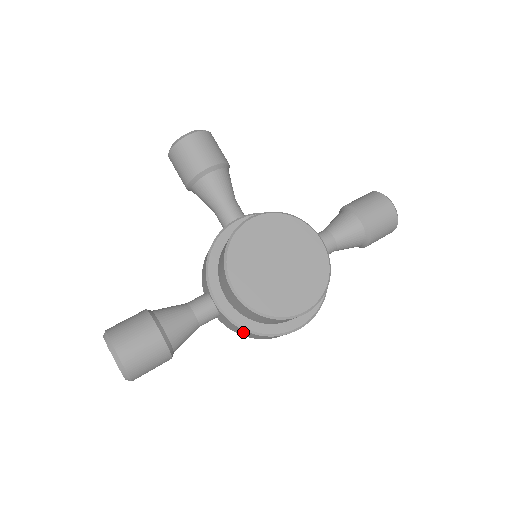
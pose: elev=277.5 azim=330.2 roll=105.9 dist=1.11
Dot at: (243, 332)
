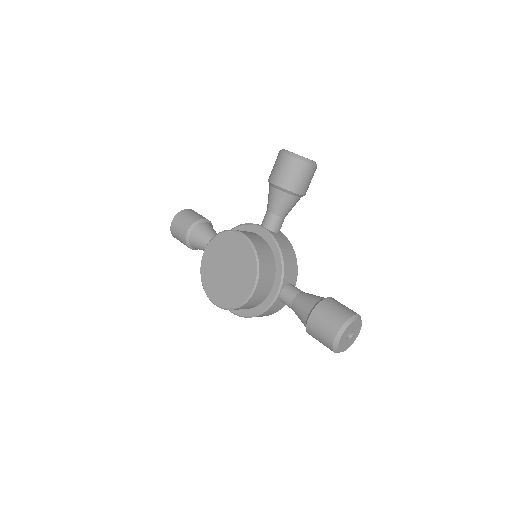
Dot at: occluded
